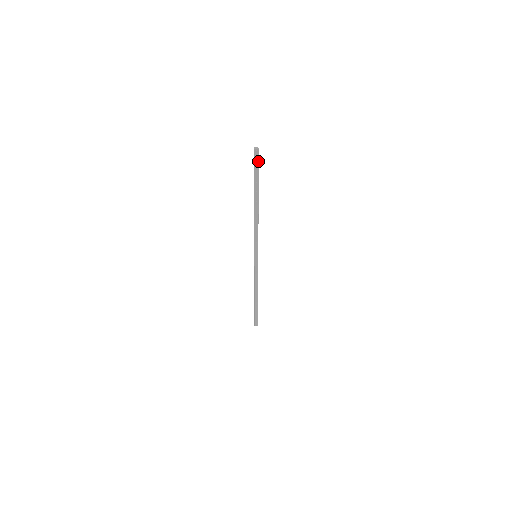
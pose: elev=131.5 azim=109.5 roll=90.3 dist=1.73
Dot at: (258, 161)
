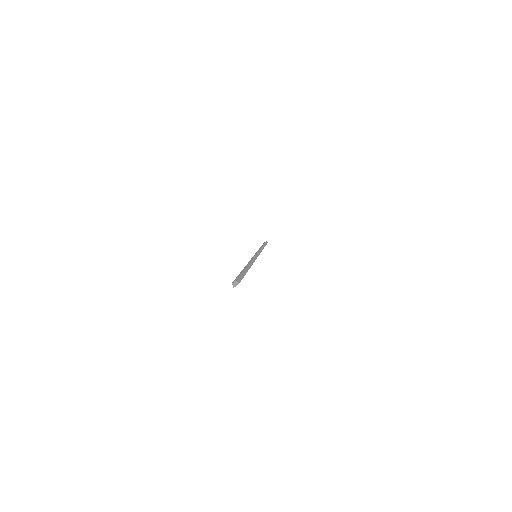
Dot at: occluded
